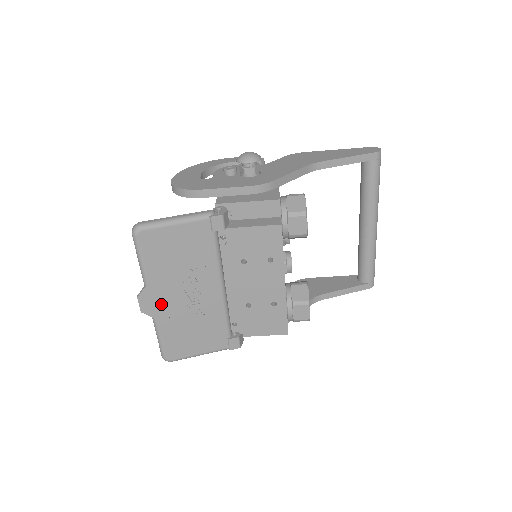
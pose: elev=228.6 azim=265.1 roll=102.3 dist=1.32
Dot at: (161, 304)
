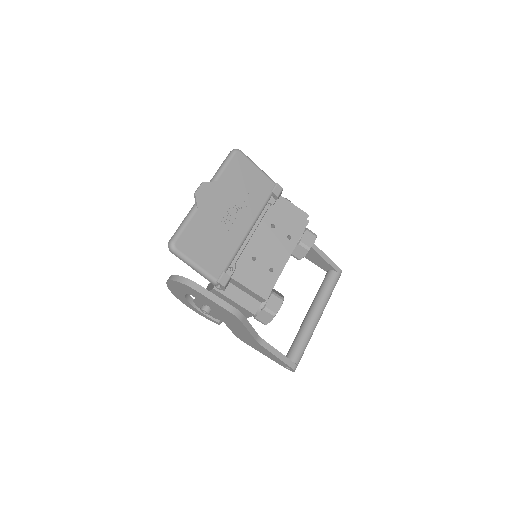
Dot at: (210, 201)
